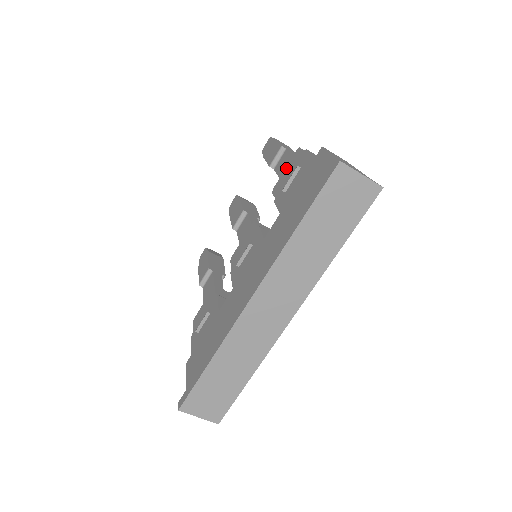
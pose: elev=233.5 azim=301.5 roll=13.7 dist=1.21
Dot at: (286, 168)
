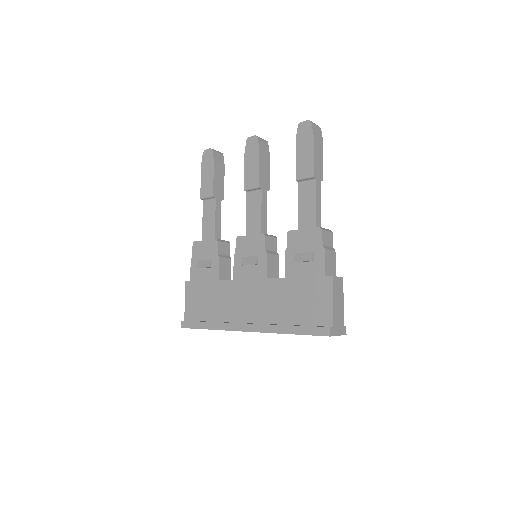
Dot at: (305, 231)
